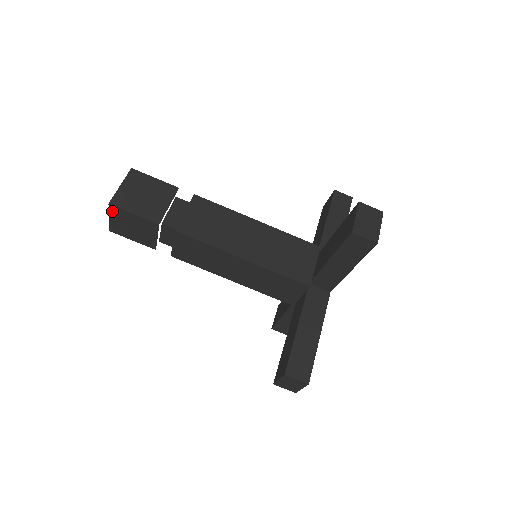
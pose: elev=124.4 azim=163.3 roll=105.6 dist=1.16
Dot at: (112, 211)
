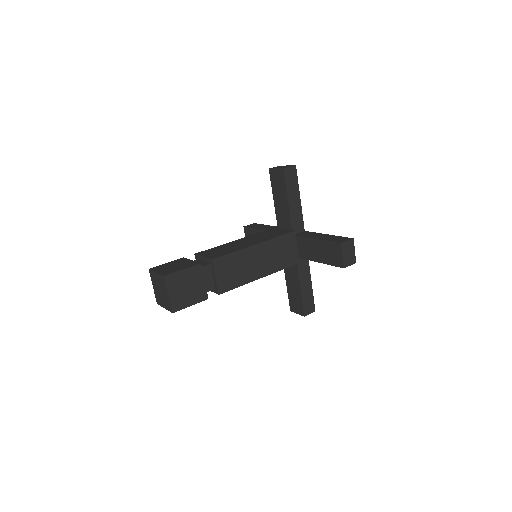
Dot at: occluded
